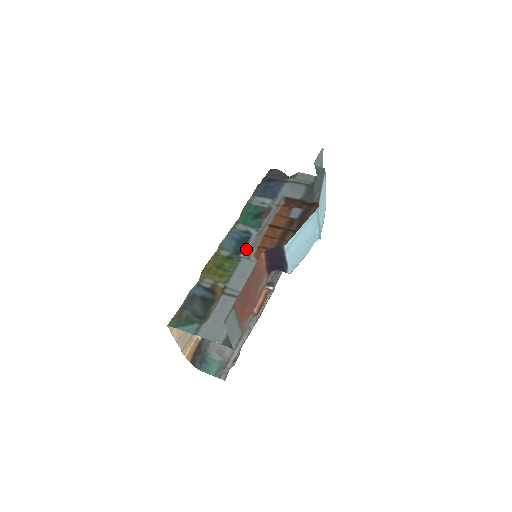
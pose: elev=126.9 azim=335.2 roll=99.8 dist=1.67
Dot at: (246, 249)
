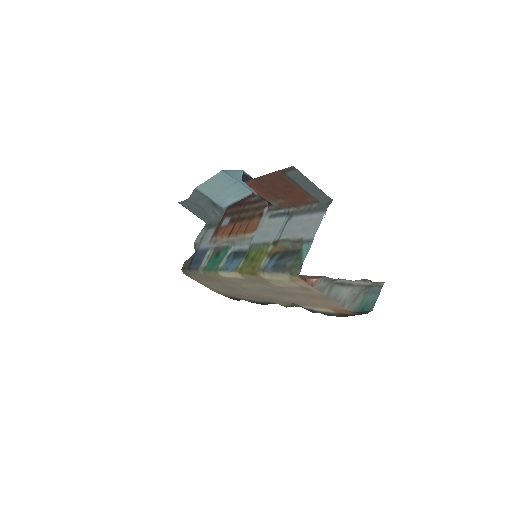
Dot at: (244, 247)
